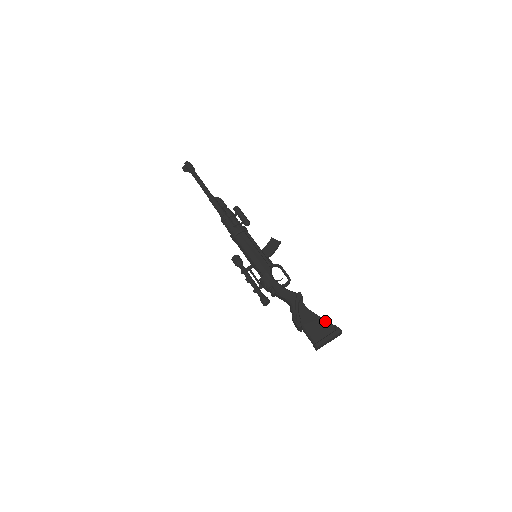
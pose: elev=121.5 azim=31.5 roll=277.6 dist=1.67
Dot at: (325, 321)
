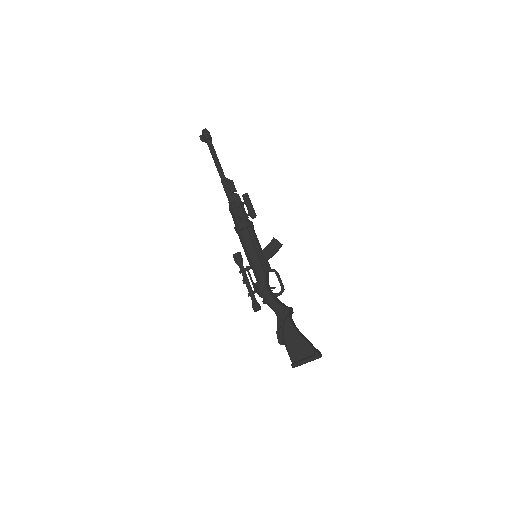
Dot at: (306, 343)
